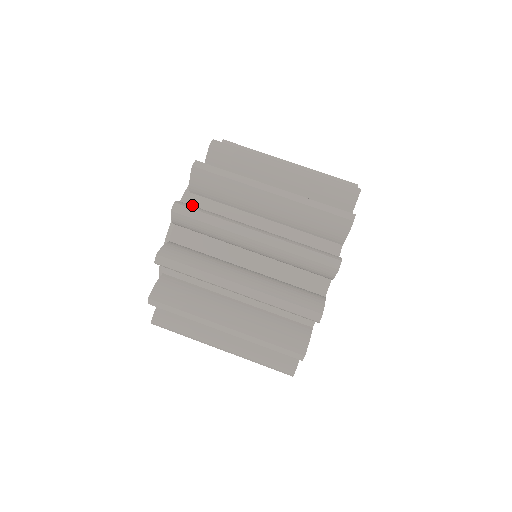
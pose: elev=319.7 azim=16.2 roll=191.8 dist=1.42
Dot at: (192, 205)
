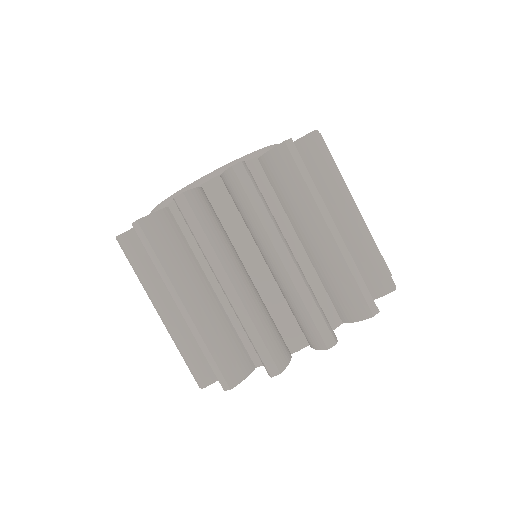
Dot at: (212, 192)
